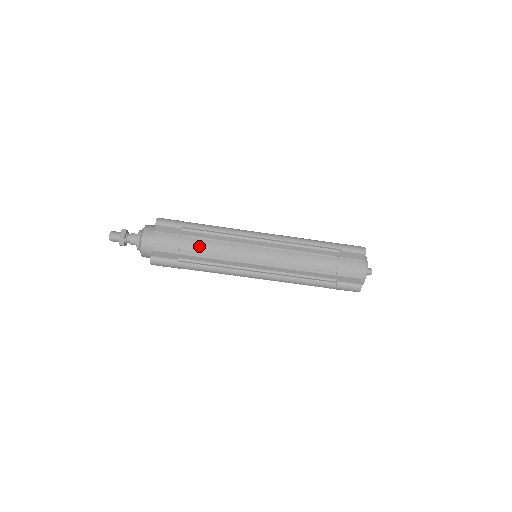
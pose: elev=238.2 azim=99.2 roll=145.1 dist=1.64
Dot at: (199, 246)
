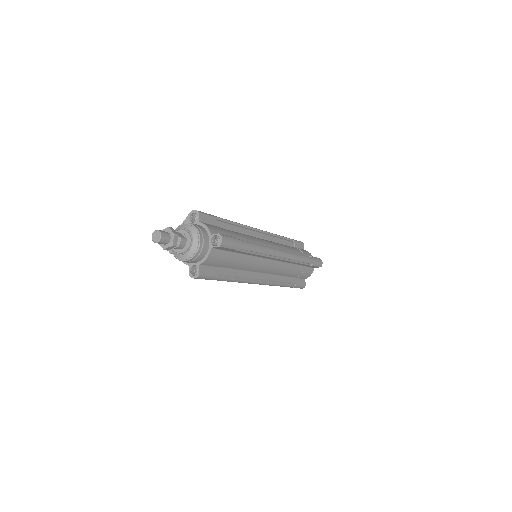
Dot at: (237, 262)
